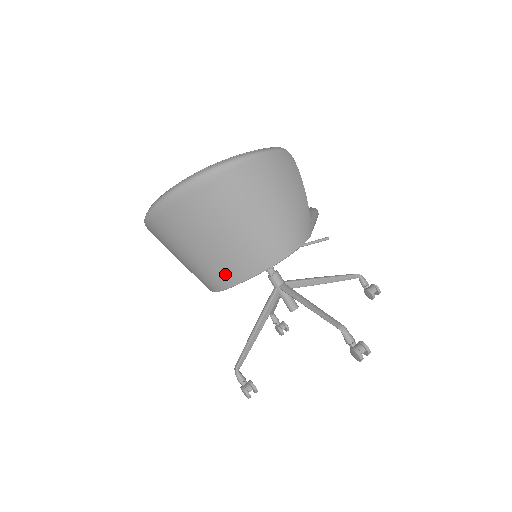
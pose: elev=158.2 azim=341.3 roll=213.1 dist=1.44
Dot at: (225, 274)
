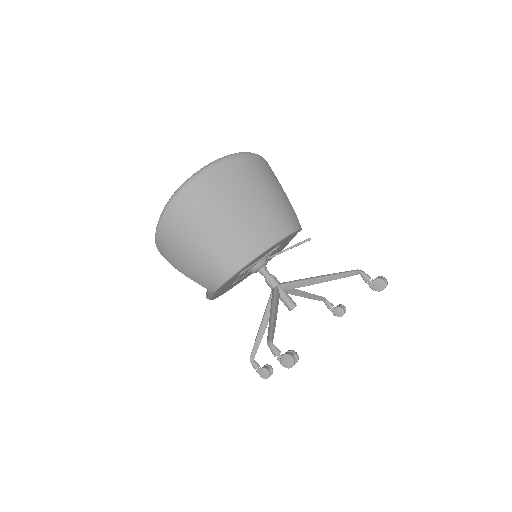
Dot at: (248, 245)
